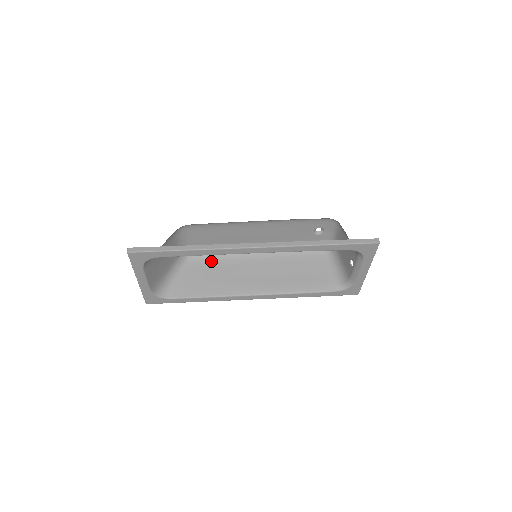
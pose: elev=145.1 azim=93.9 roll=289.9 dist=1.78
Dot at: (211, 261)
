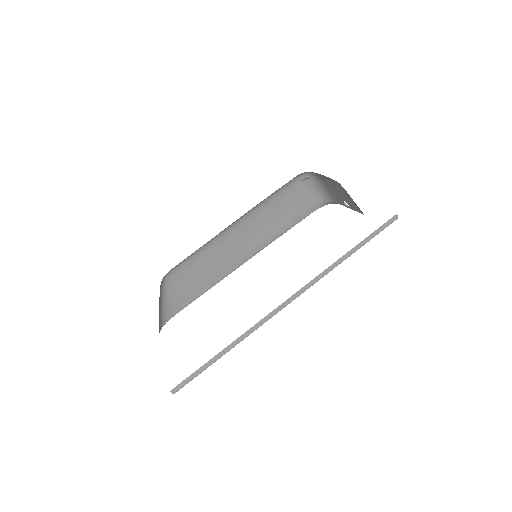
Dot at: (189, 262)
